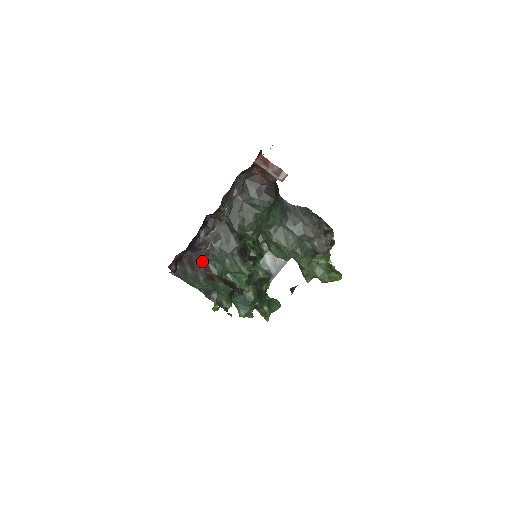
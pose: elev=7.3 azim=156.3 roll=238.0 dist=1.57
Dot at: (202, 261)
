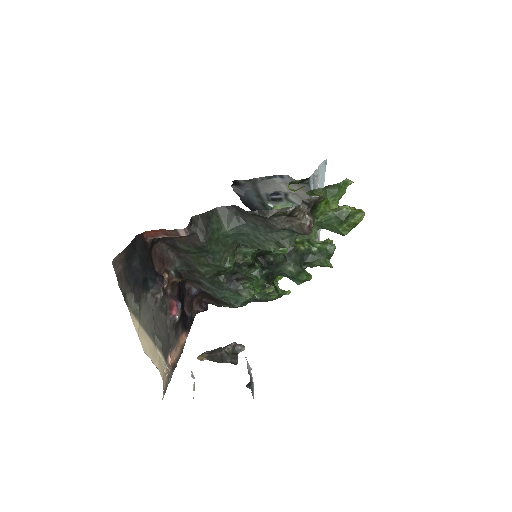
Dot at: (213, 298)
